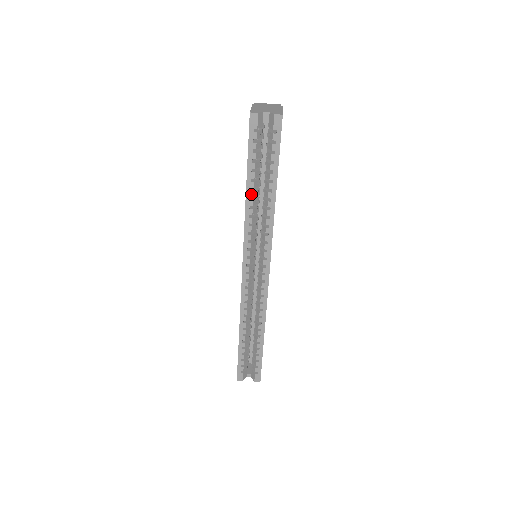
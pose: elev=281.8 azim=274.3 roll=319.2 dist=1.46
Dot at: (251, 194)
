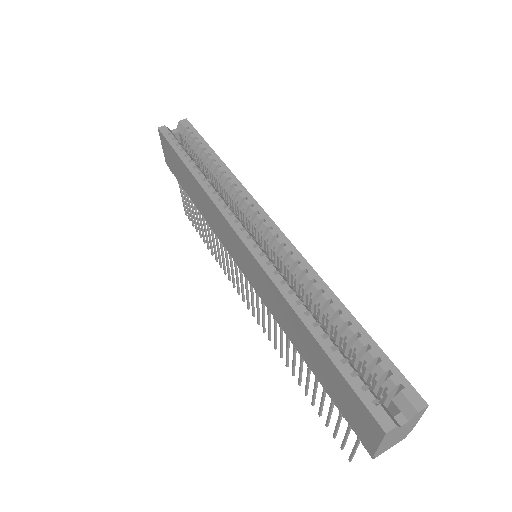
Dot at: (196, 171)
